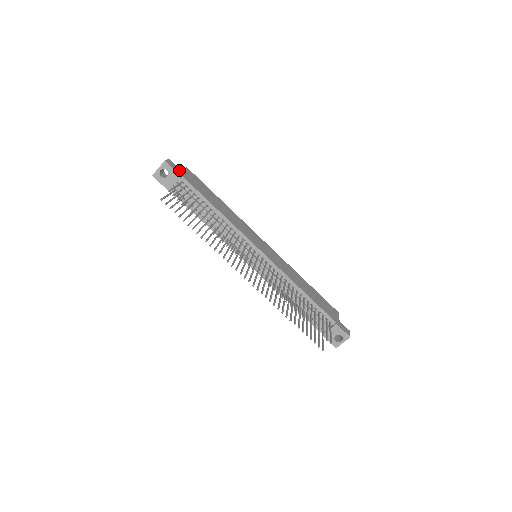
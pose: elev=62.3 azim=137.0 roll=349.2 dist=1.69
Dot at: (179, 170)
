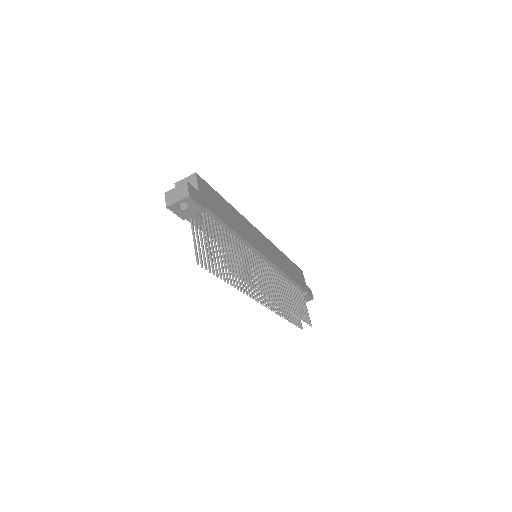
Dot at: (199, 196)
